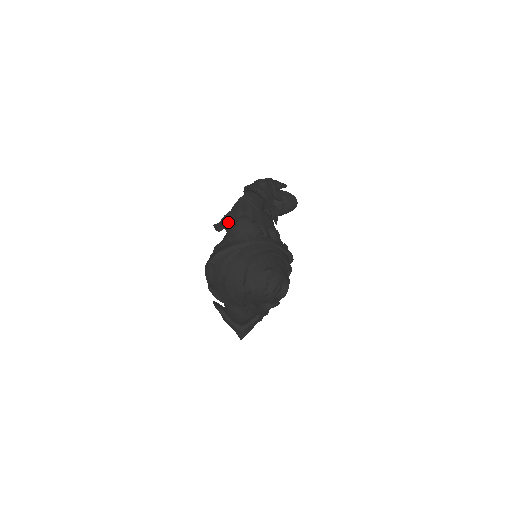
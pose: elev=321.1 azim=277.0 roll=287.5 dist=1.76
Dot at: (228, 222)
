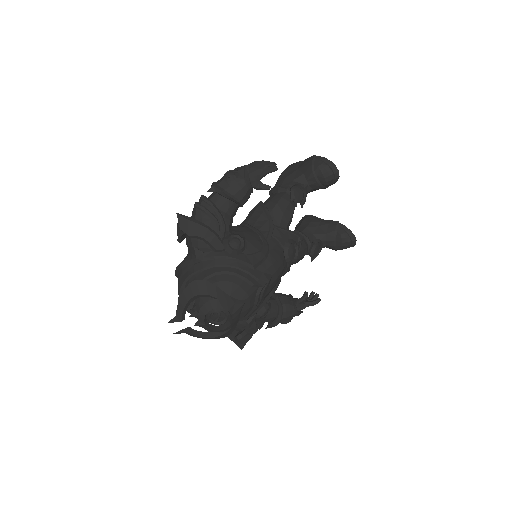
Dot at: occluded
